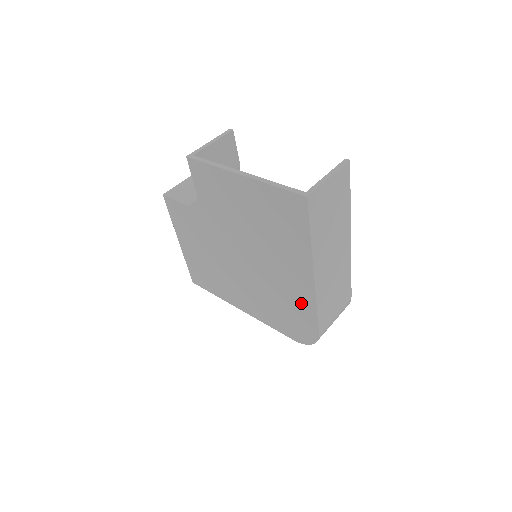
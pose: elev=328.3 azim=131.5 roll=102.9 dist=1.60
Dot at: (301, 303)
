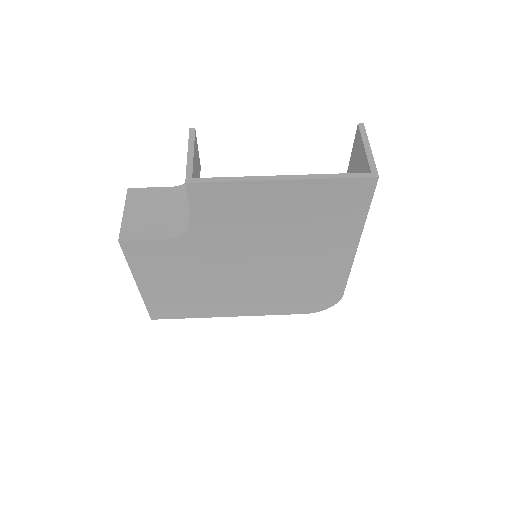
Dot at: (329, 277)
